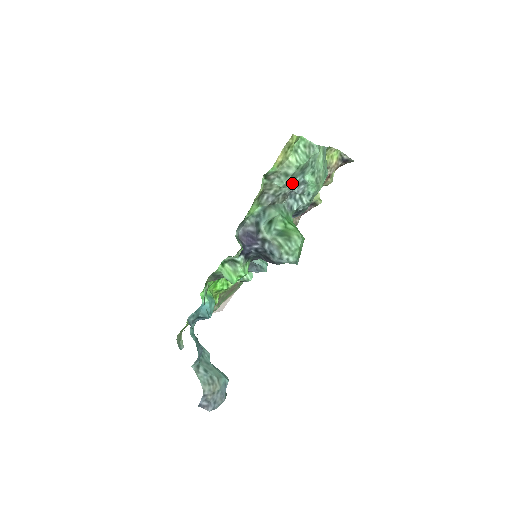
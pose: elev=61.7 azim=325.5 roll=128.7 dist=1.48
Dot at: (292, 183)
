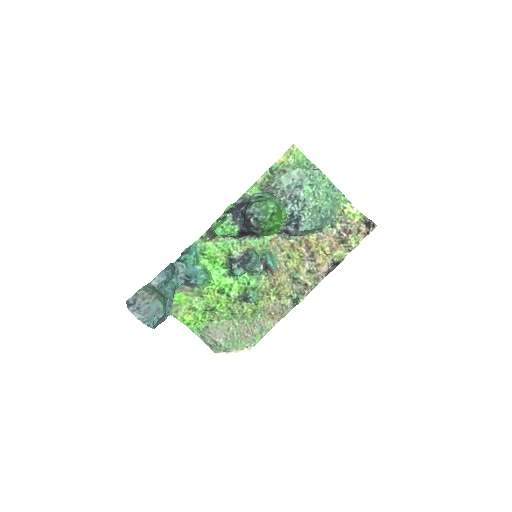
Dot at: (291, 184)
